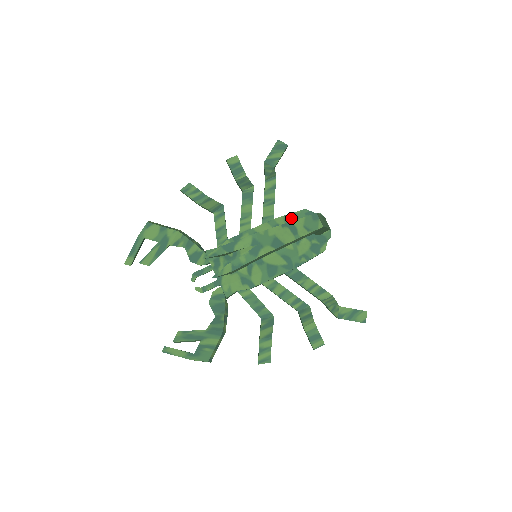
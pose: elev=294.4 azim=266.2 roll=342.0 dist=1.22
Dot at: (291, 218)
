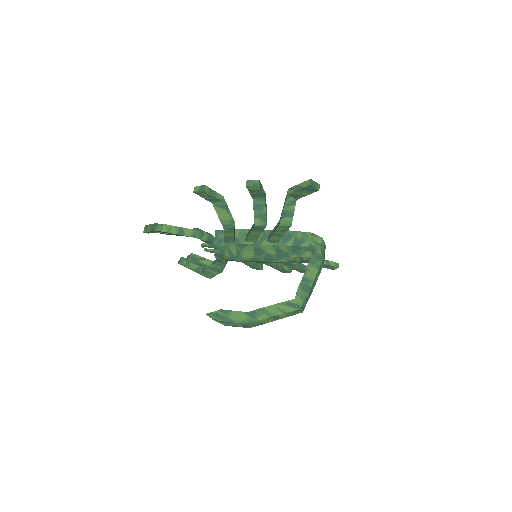
Dot at: (294, 249)
